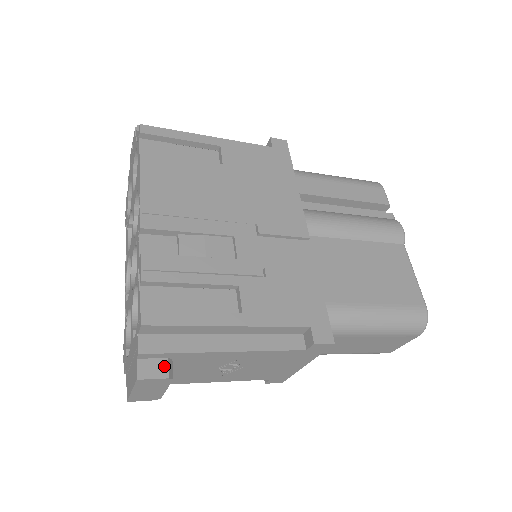
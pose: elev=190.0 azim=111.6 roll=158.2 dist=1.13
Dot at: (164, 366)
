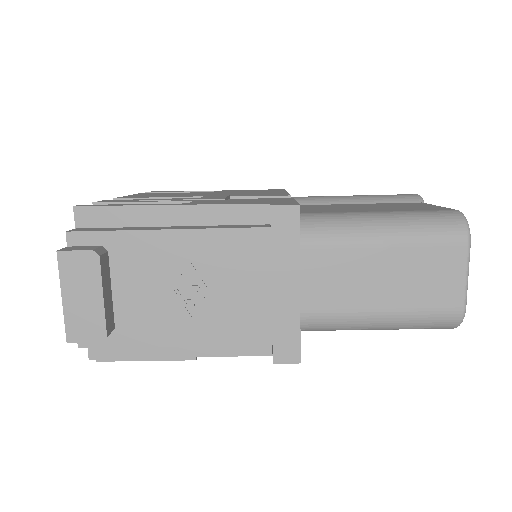
Dot at: (93, 247)
